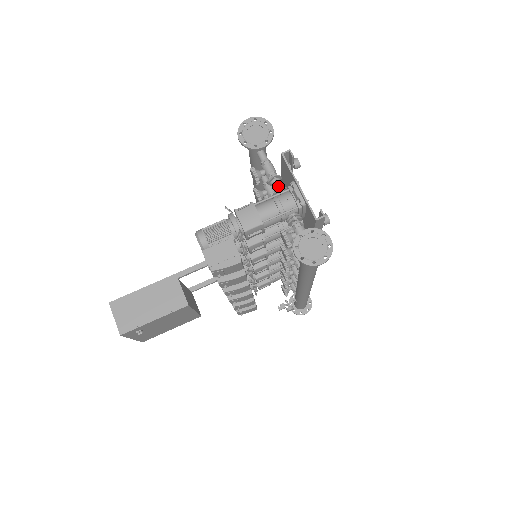
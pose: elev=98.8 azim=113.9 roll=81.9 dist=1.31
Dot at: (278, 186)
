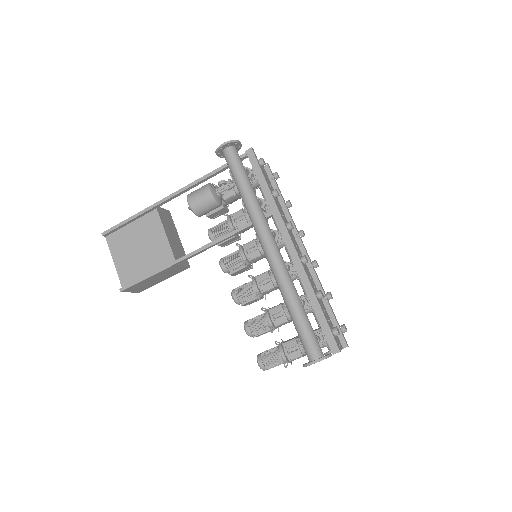
Dot at: occluded
